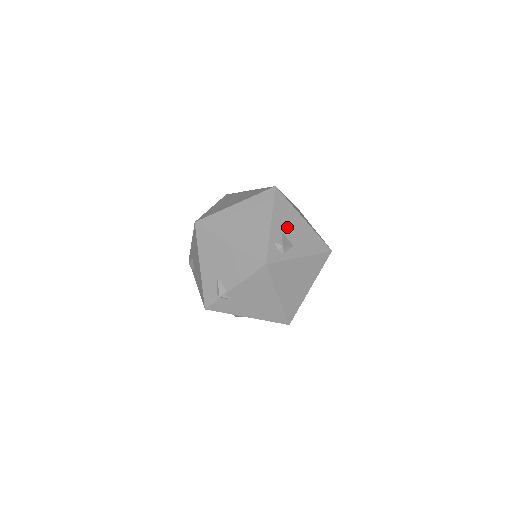
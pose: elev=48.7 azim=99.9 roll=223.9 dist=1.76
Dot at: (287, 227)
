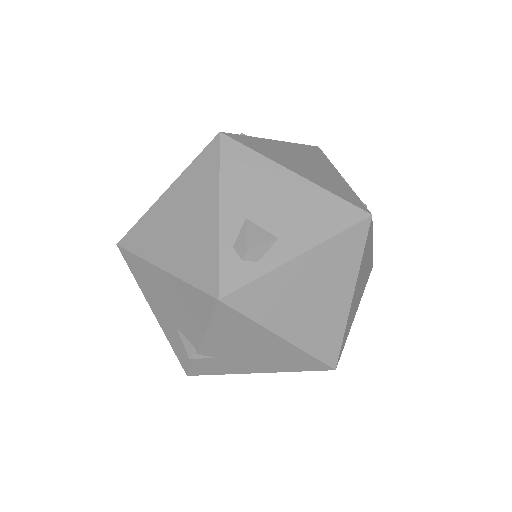
Dot at: (257, 204)
